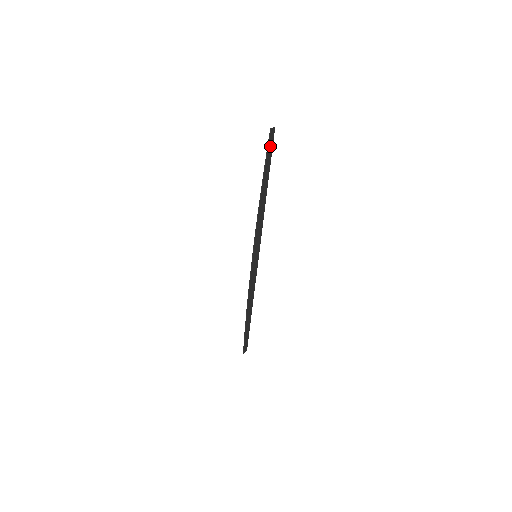
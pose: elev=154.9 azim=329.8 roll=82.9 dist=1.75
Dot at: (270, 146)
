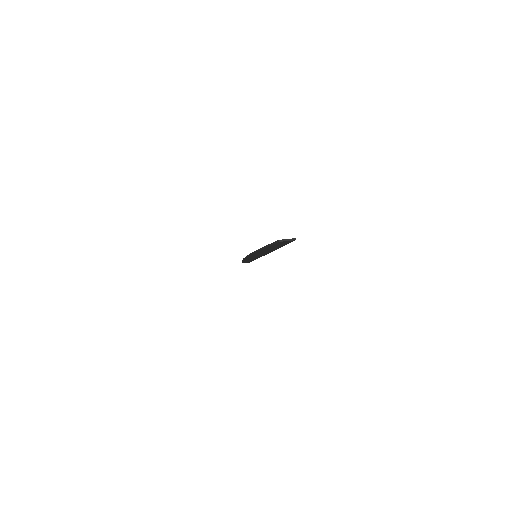
Dot at: (280, 243)
